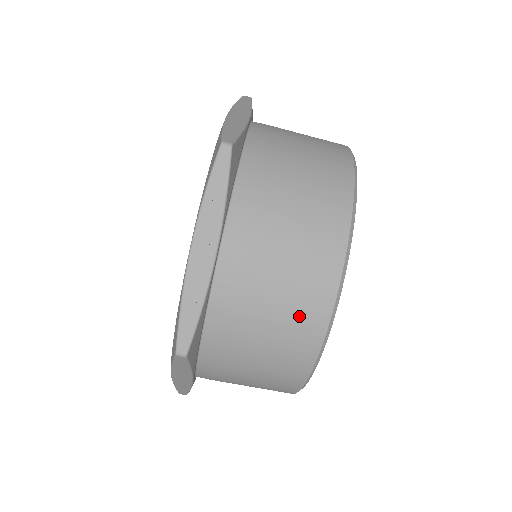
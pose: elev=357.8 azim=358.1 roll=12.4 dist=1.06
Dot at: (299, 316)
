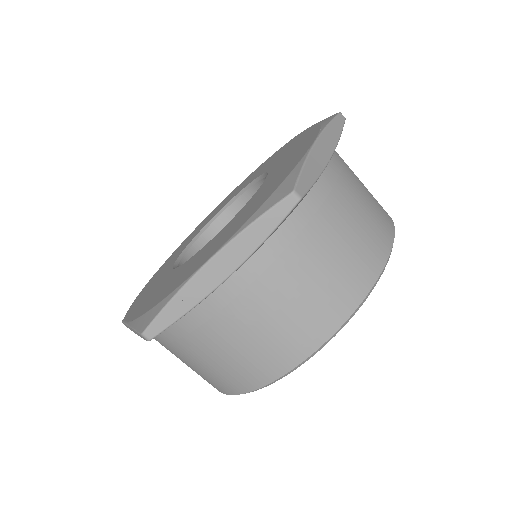
Dot at: (260, 360)
